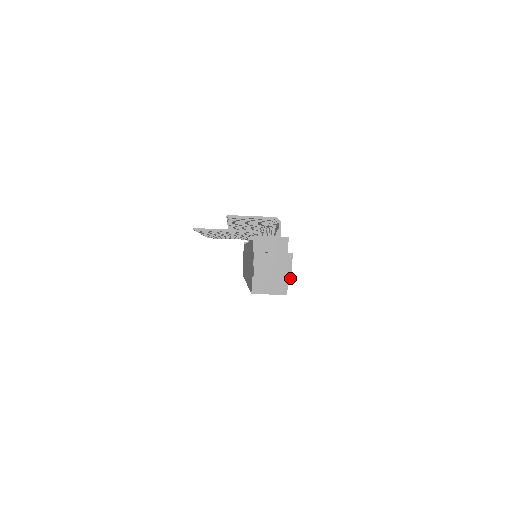
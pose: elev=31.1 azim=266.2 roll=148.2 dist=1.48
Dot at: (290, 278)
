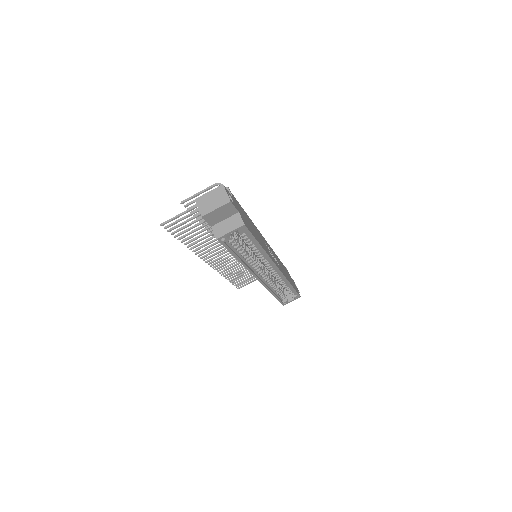
Dot at: (229, 201)
